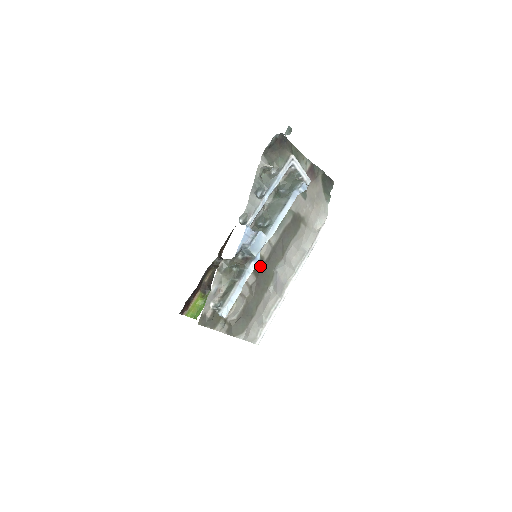
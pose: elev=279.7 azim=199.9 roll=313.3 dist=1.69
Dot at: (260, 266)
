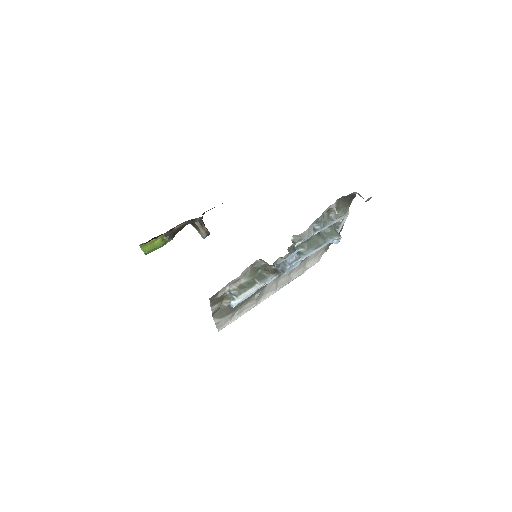
Dot at: occluded
